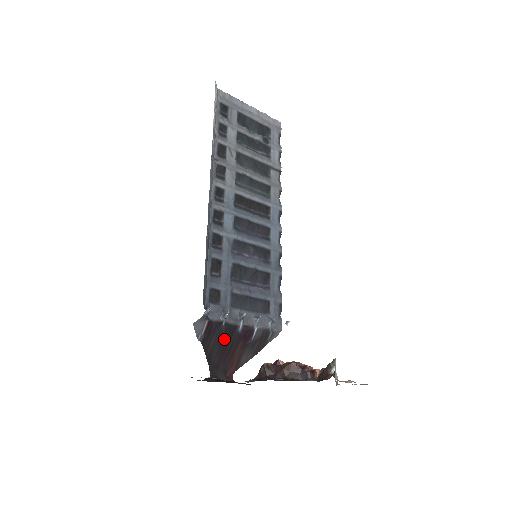
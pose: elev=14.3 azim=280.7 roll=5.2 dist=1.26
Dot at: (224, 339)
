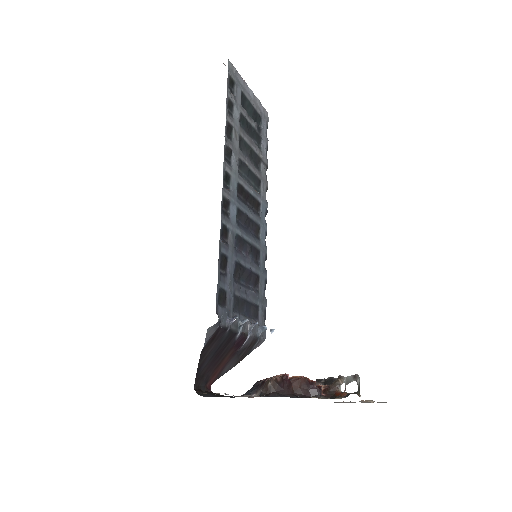
Dot at: (221, 347)
